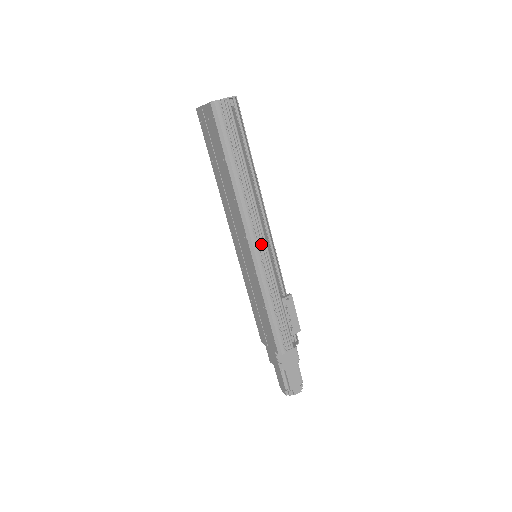
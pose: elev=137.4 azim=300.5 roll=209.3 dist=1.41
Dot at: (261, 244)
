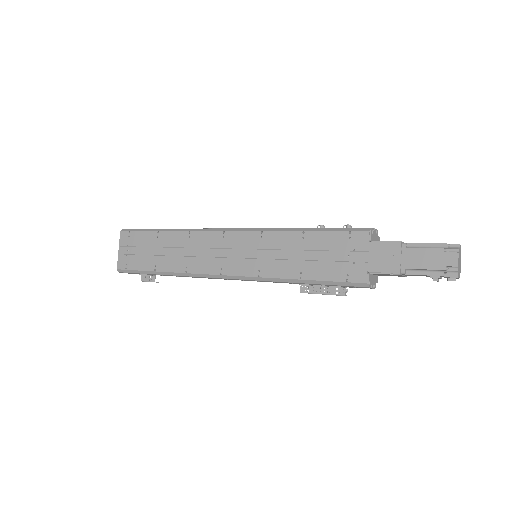
Dot at: occluded
